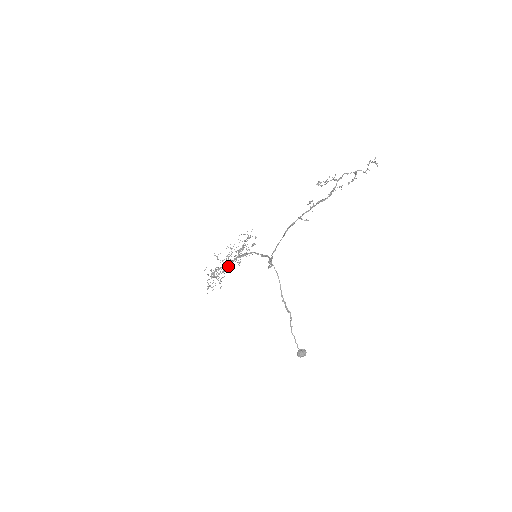
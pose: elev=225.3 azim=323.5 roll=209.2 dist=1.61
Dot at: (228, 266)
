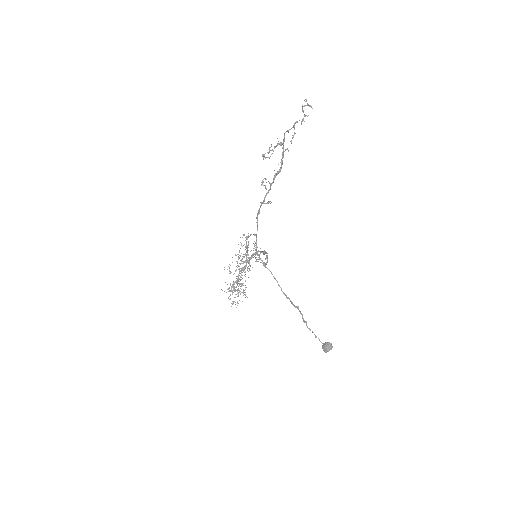
Dot at: (242, 275)
